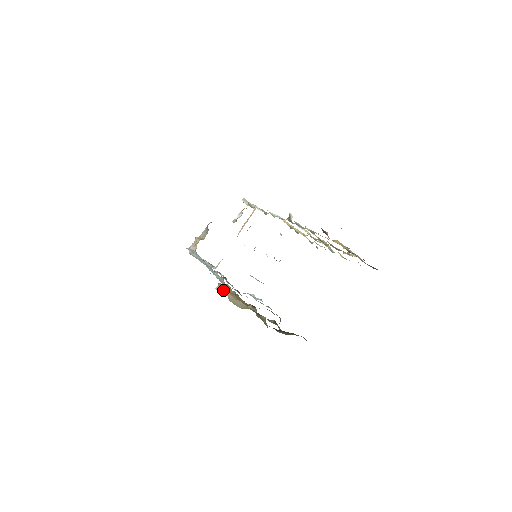
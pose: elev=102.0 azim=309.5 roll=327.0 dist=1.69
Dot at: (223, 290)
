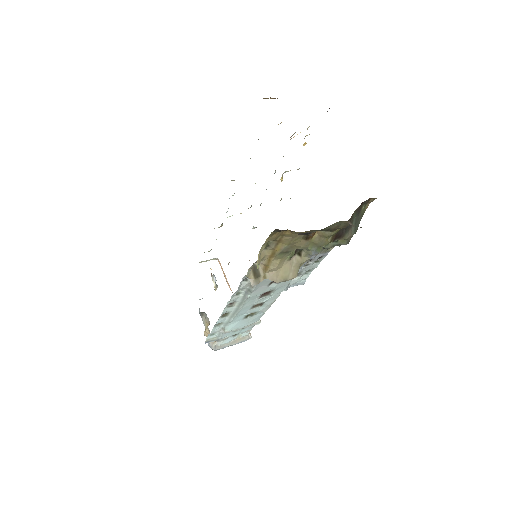
Dot at: (259, 278)
